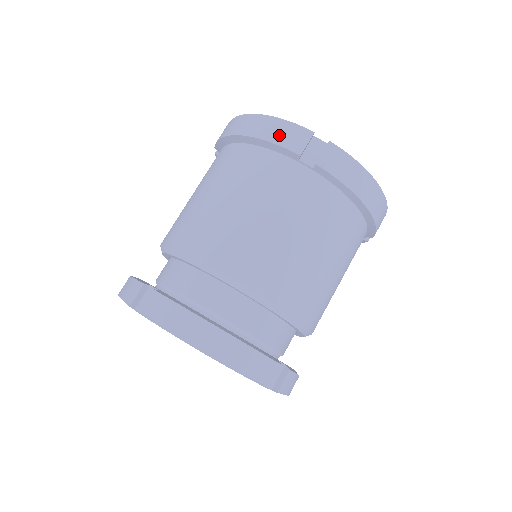
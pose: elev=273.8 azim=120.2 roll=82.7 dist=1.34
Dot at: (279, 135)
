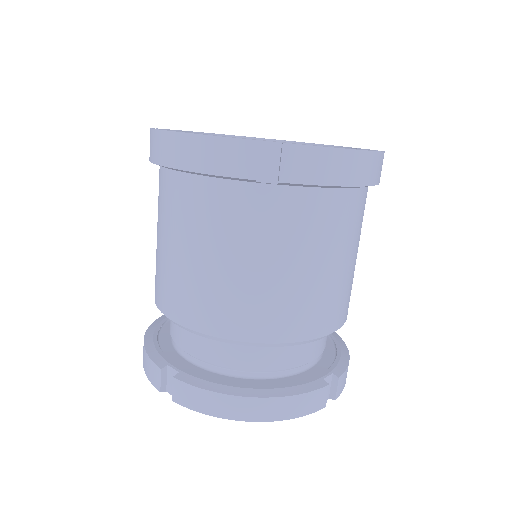
Dot at: (218, 161)
